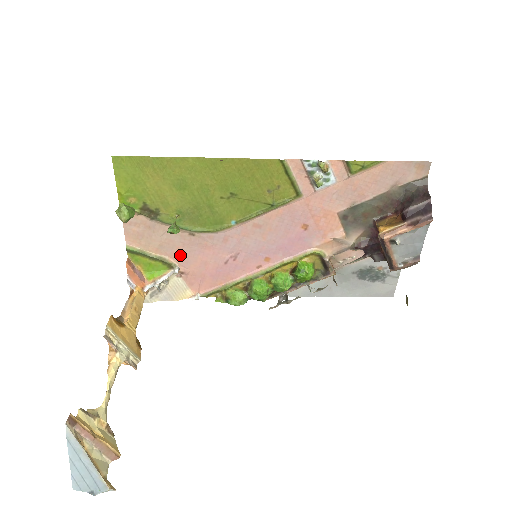
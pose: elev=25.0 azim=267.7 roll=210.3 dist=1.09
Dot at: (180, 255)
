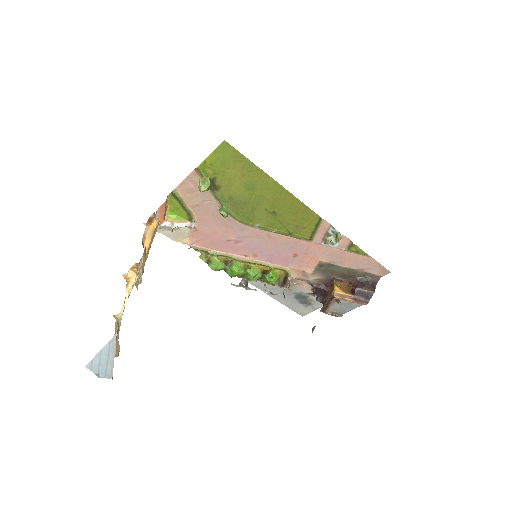
Dot at: (204, 218)
